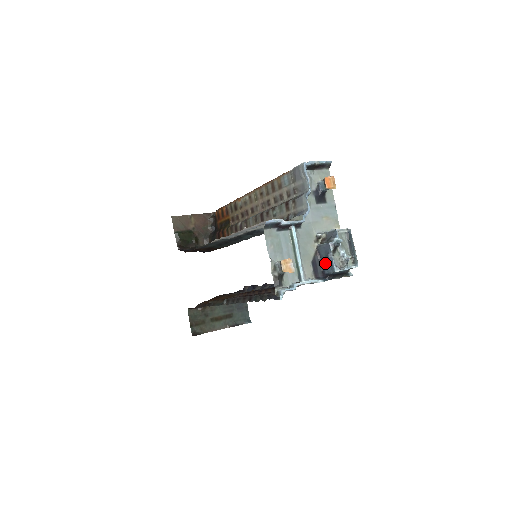
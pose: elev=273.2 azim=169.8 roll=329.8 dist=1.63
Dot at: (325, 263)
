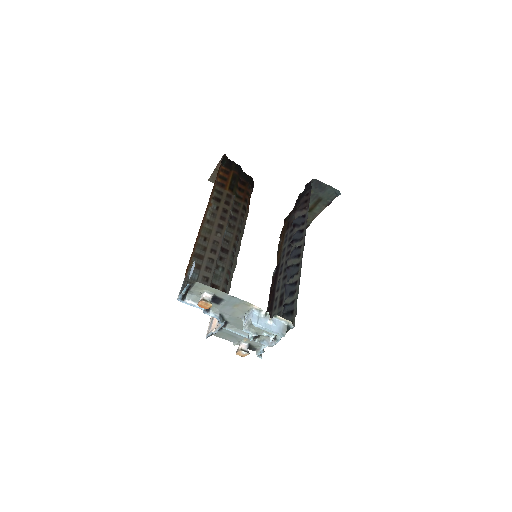
Dot at: occluded
